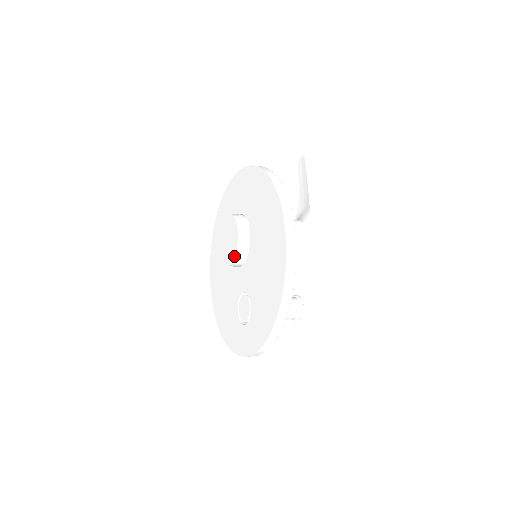
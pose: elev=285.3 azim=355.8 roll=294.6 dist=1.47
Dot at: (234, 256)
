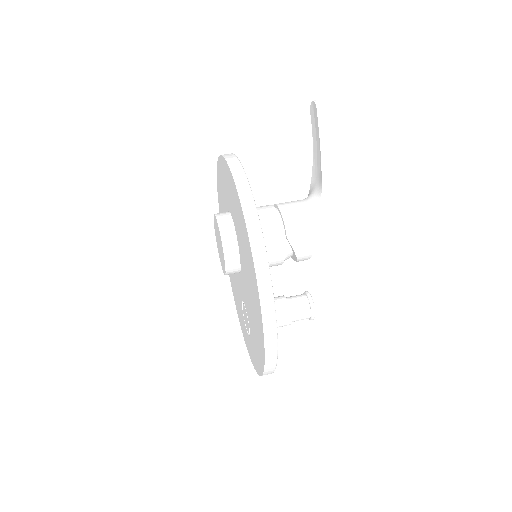
Dot at: (225, 272)
